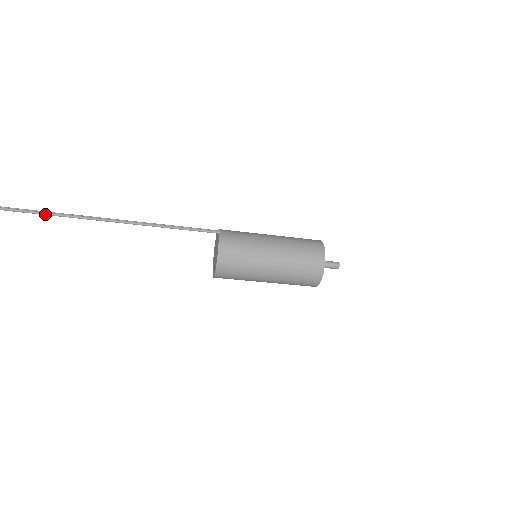
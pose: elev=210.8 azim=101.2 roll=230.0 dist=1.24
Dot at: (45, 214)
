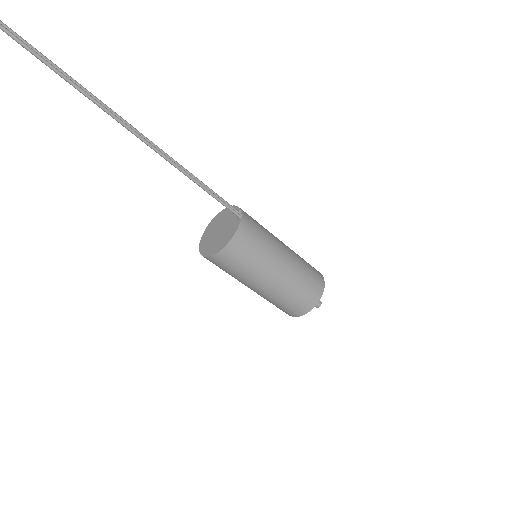
Dot at: (46, 64)
